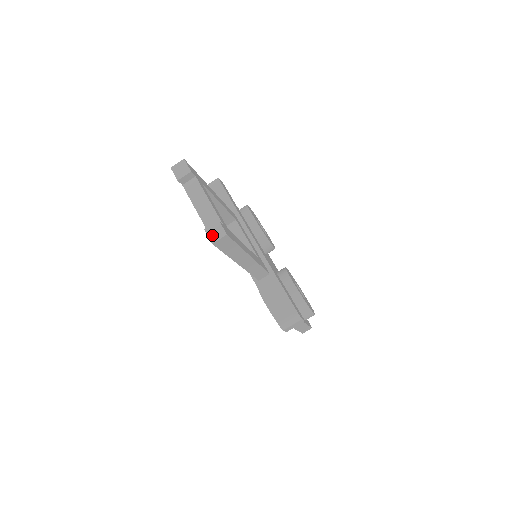
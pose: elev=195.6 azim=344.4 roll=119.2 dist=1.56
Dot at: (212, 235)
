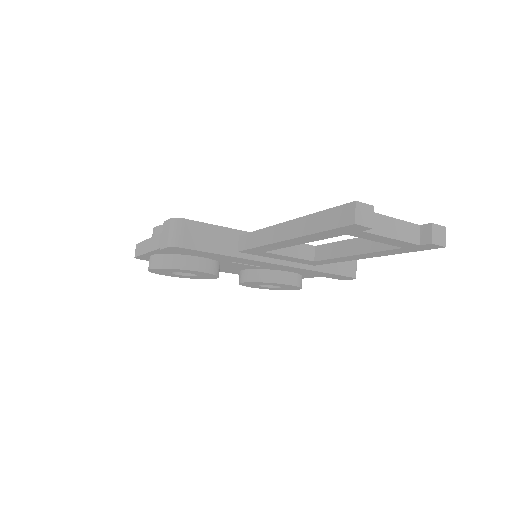
Dot at: (440, 241)
